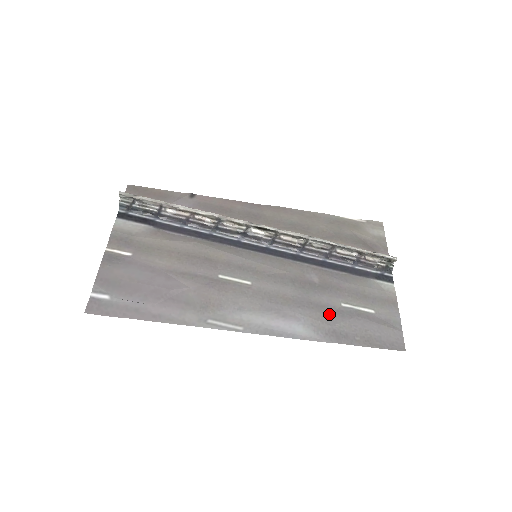
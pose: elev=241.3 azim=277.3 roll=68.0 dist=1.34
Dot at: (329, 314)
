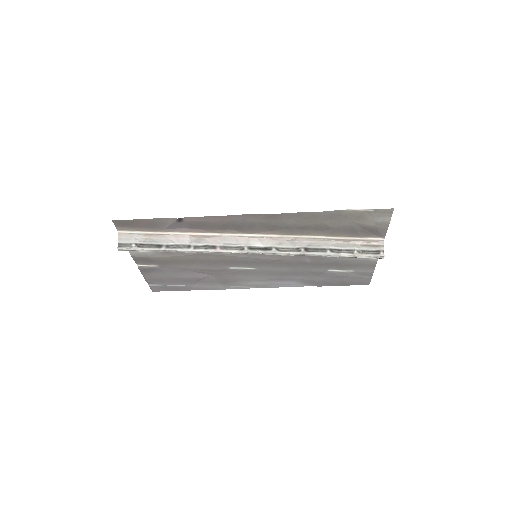
Dot at: (316, 276)
